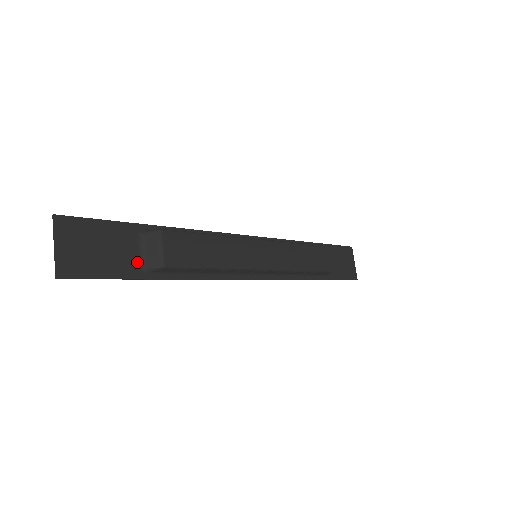
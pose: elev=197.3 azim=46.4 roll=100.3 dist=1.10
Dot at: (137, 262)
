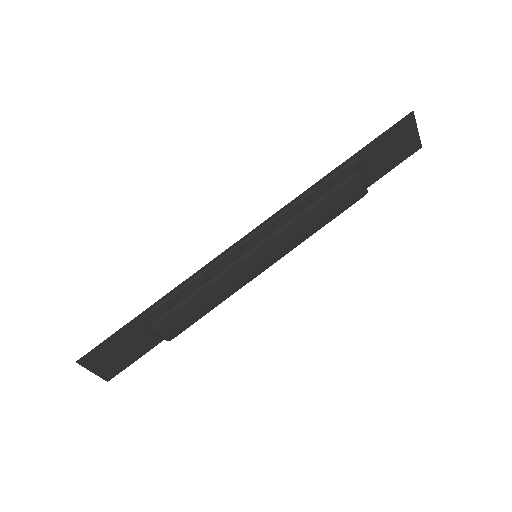
Dot at: (150, 337)
